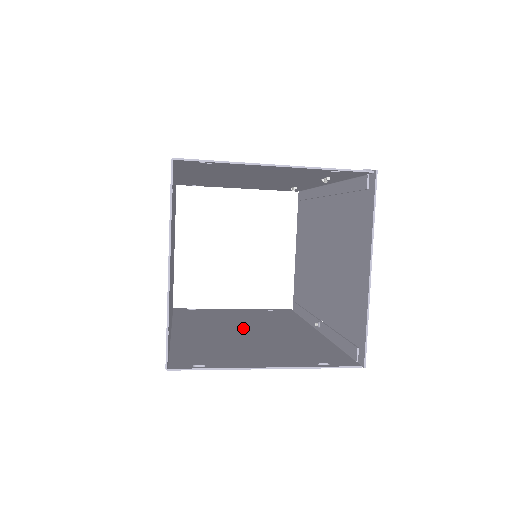
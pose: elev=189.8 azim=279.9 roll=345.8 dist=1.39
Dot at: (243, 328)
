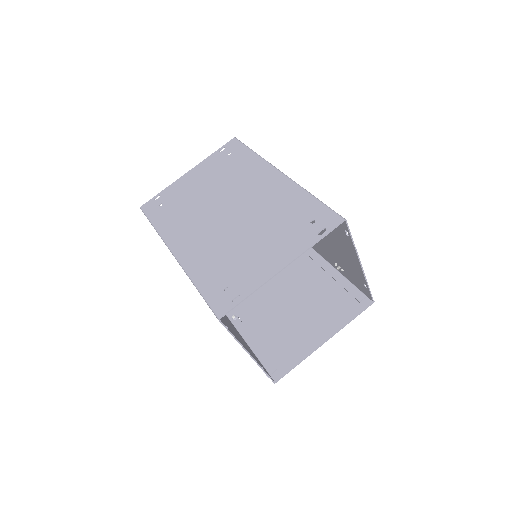
Dot at: occluded
